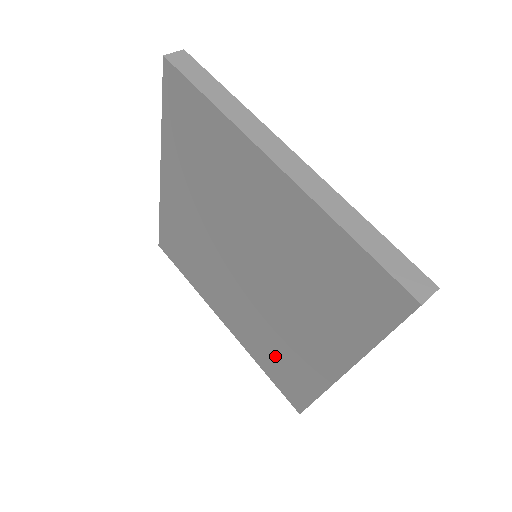
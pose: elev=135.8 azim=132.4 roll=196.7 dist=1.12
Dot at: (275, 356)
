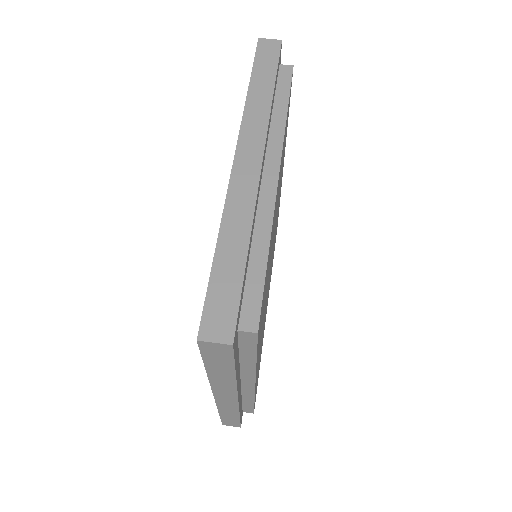
Dot at: occluded
